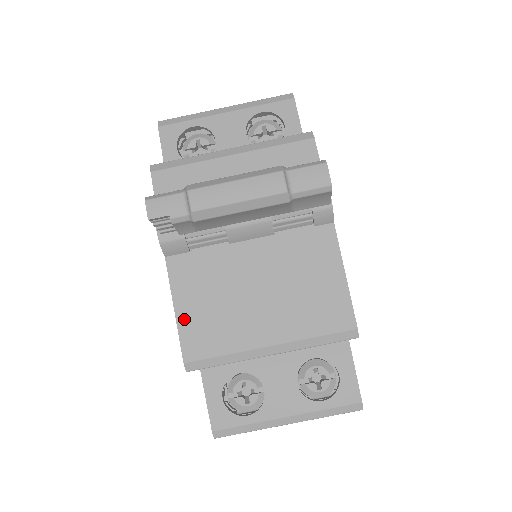
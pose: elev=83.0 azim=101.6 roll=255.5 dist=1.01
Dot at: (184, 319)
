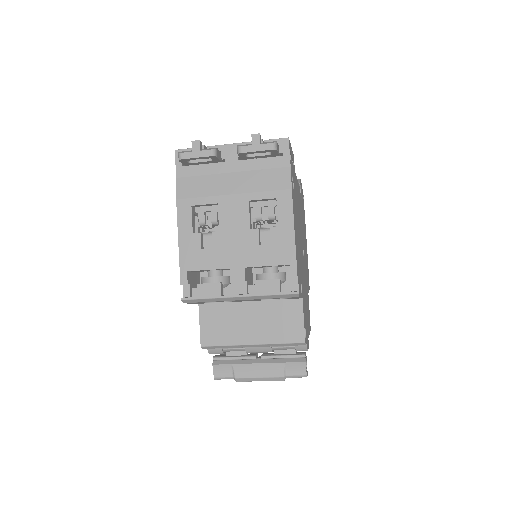
Dot at: occluded
